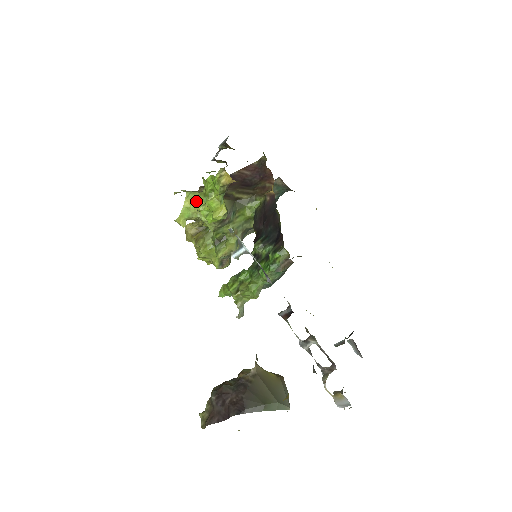
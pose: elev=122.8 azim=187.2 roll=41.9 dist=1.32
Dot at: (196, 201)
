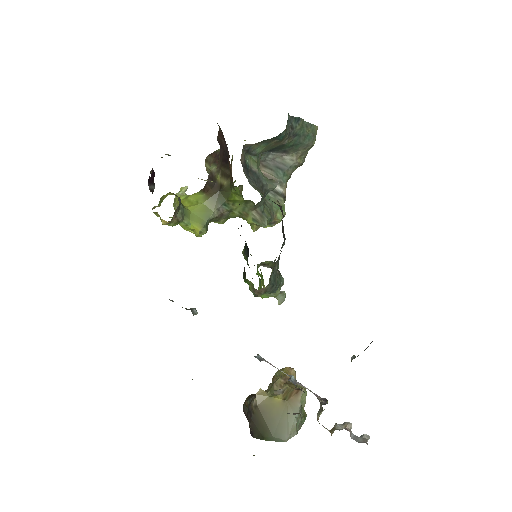
Dot at: occluded
